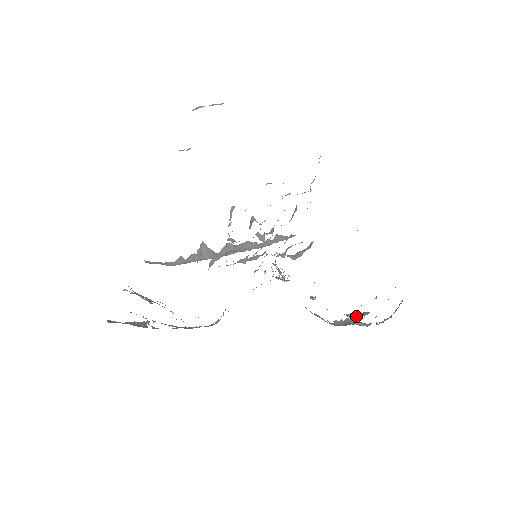
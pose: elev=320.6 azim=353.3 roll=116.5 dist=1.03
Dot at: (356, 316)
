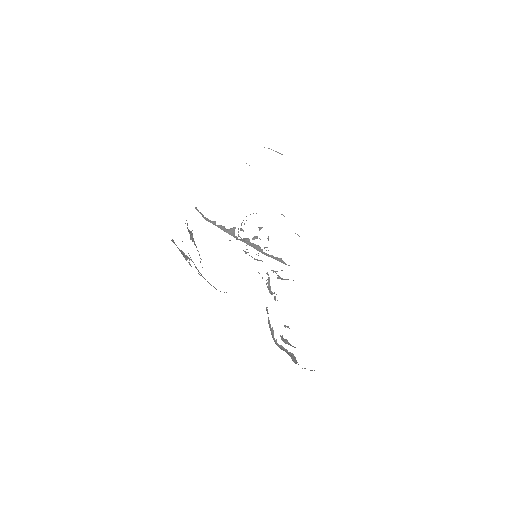
Dot at: (285, 341)
